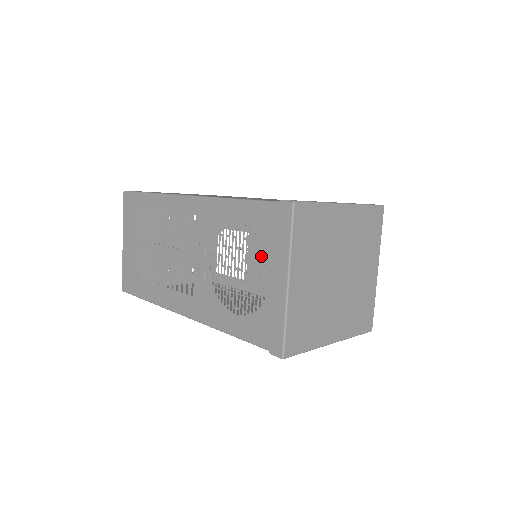
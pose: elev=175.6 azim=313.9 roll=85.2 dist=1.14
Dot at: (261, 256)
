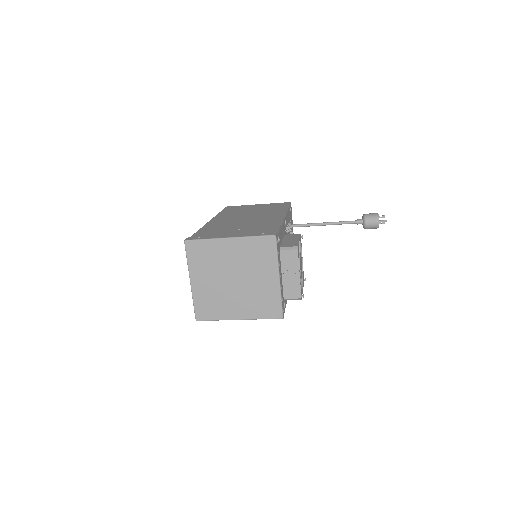
Dot at: occluded
